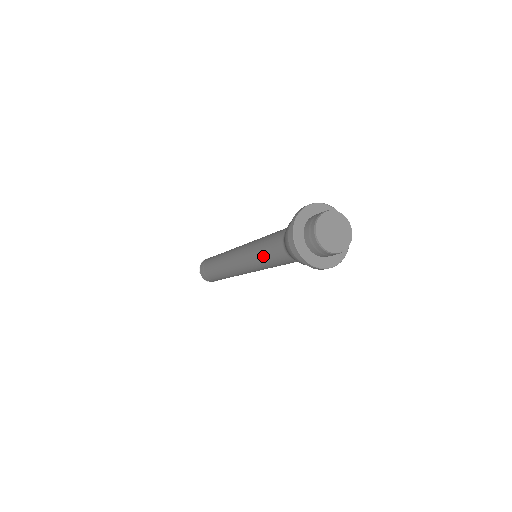
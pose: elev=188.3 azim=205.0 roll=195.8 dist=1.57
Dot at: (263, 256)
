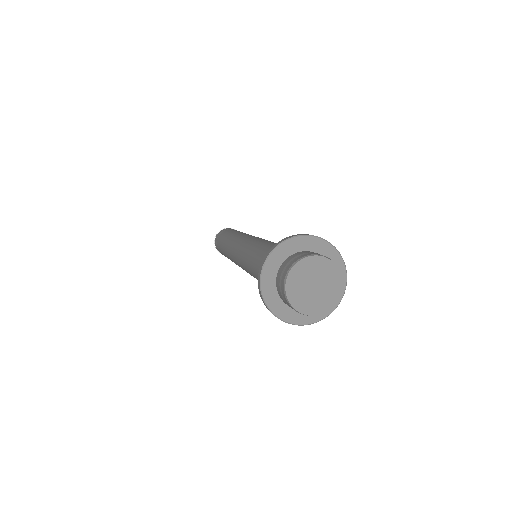
Dot at: (249, 263)
